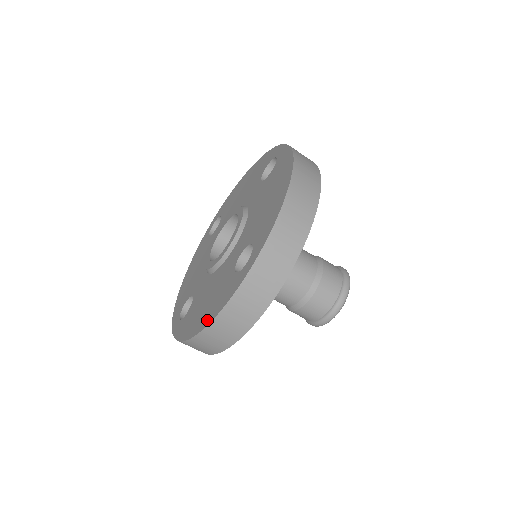
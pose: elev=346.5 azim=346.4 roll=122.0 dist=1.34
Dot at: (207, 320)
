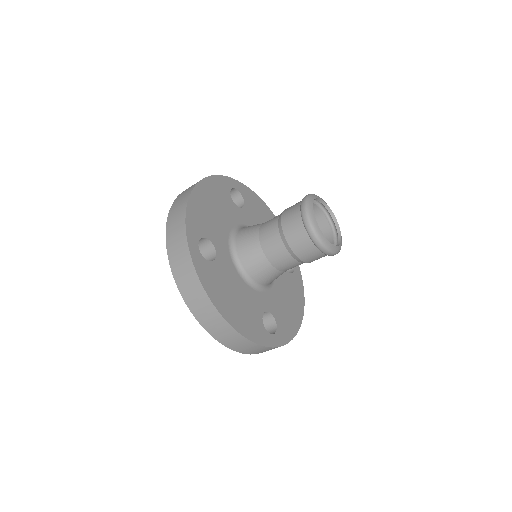
Dot at: occluded
